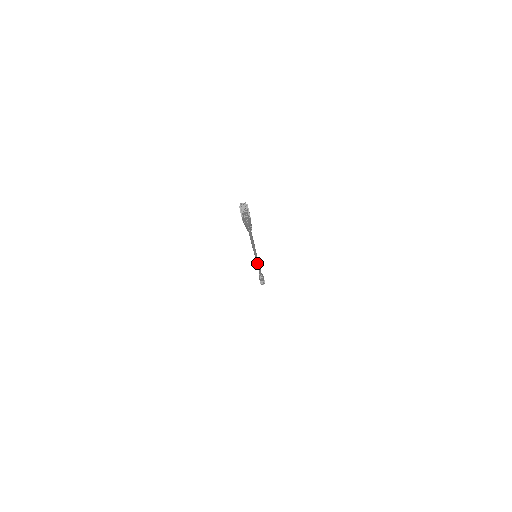
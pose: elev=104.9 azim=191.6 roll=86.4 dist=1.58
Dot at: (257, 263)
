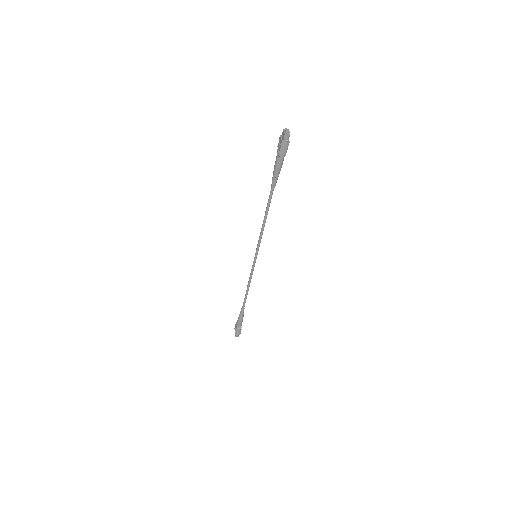
Dot at: (251, 275)
